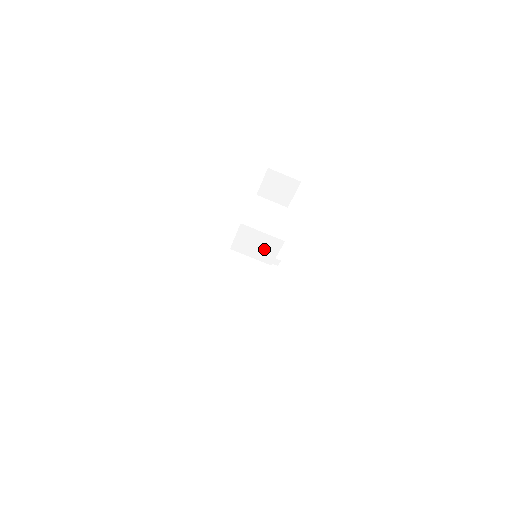
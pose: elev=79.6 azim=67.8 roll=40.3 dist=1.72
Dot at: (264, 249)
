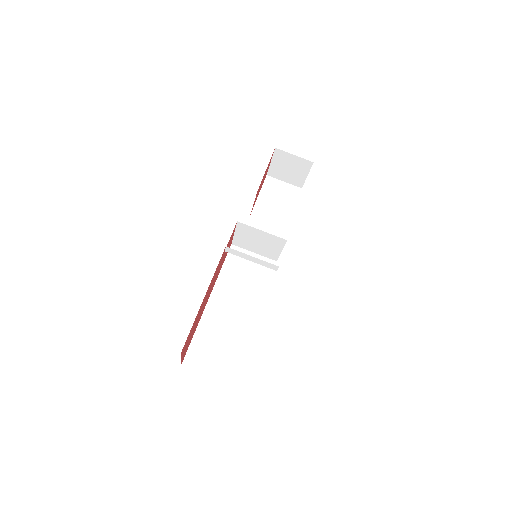
Dot at: (267, 246)
